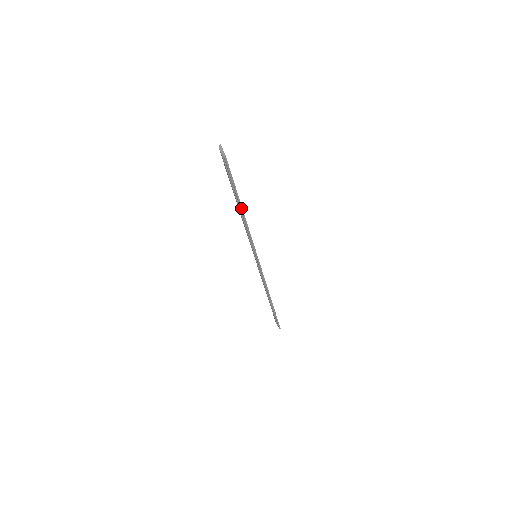
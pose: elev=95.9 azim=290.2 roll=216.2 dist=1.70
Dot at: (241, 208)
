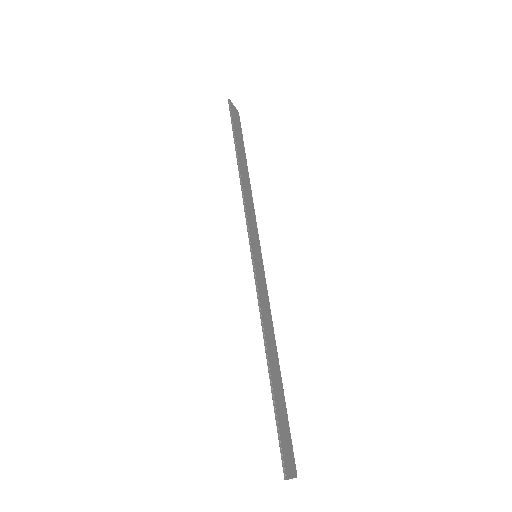
Dot at: (278, 372)
